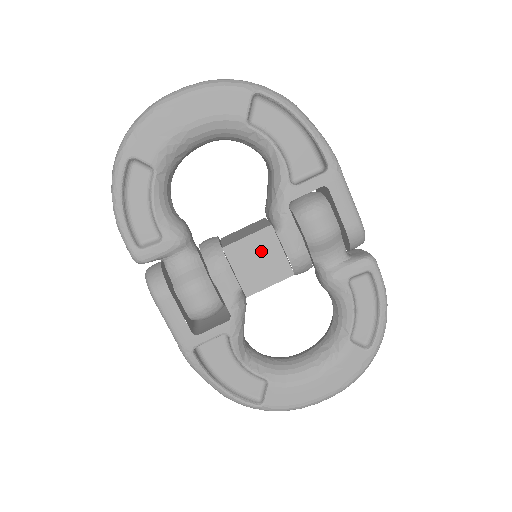
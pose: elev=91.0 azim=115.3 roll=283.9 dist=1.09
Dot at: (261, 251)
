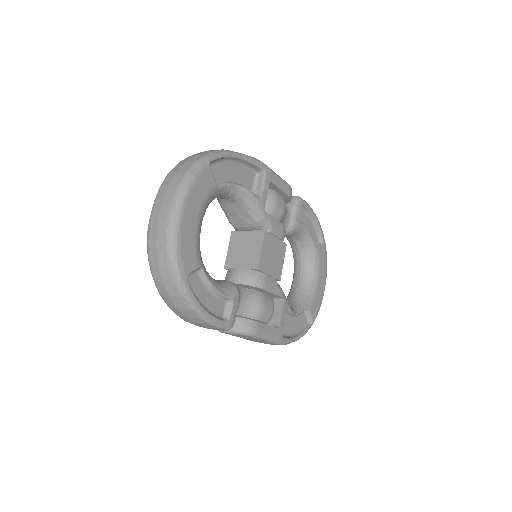
Dot at: (270, 250)
